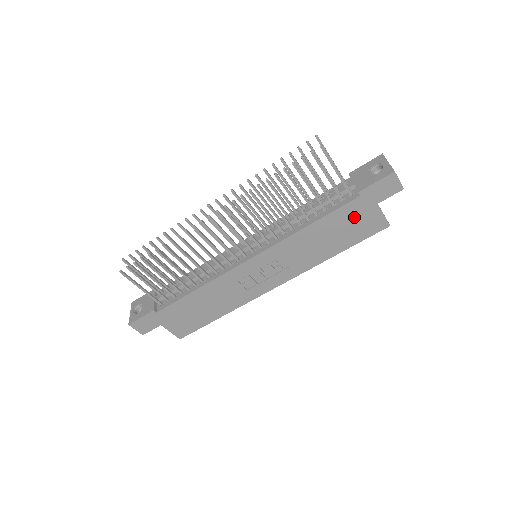
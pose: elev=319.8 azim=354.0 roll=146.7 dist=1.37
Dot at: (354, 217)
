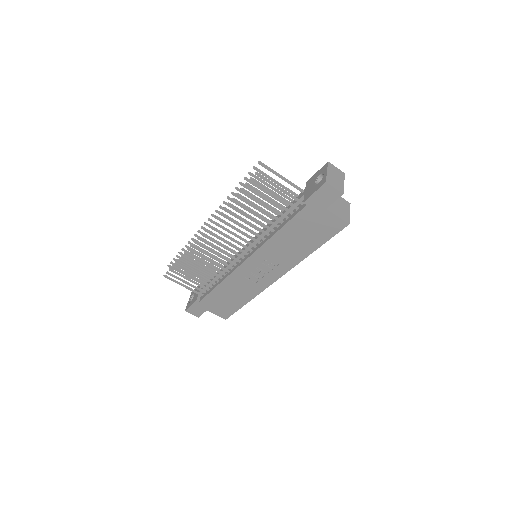
Dot at: (311, 222)
